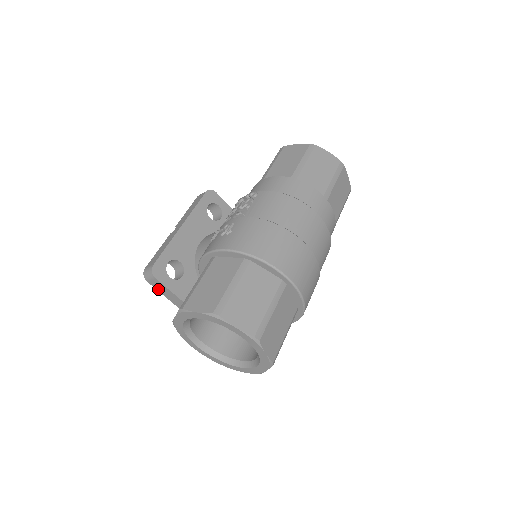
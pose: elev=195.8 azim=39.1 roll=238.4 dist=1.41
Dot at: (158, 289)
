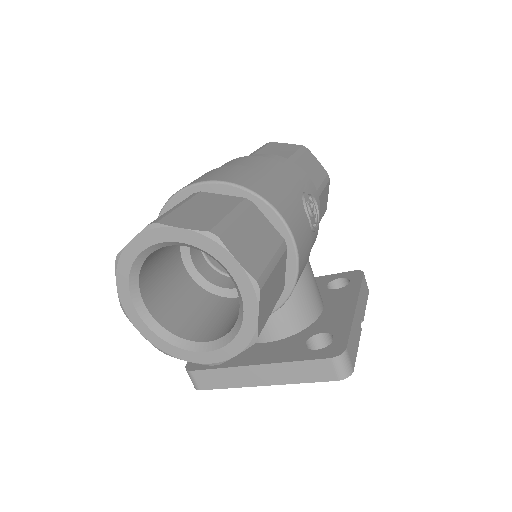
Dot at: (213, 386)
